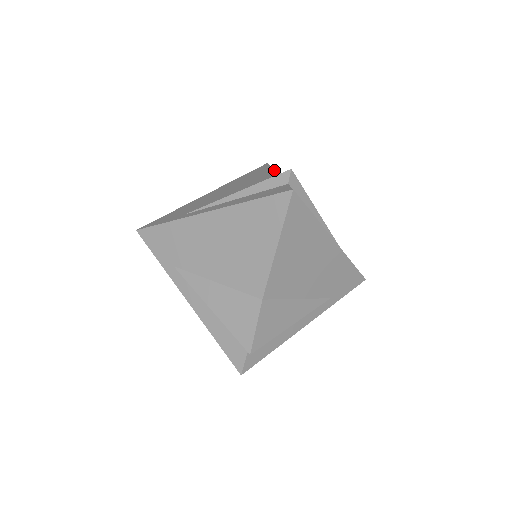
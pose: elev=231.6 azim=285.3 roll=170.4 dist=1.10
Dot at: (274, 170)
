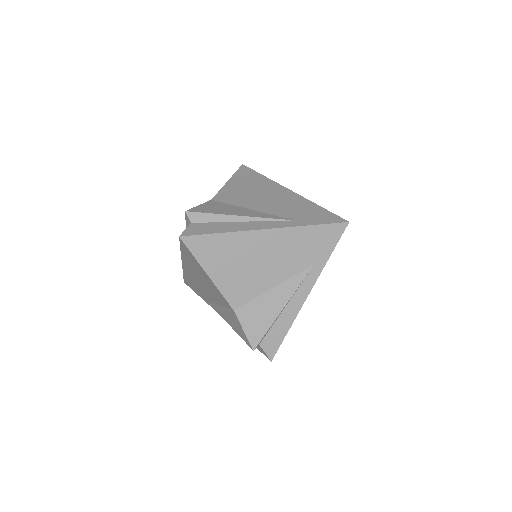
Dot at: occluded
